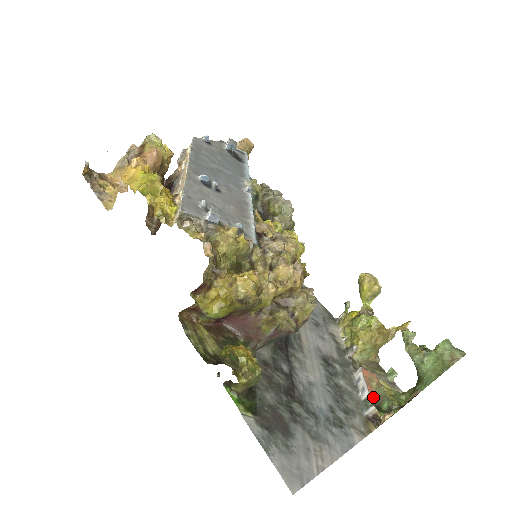
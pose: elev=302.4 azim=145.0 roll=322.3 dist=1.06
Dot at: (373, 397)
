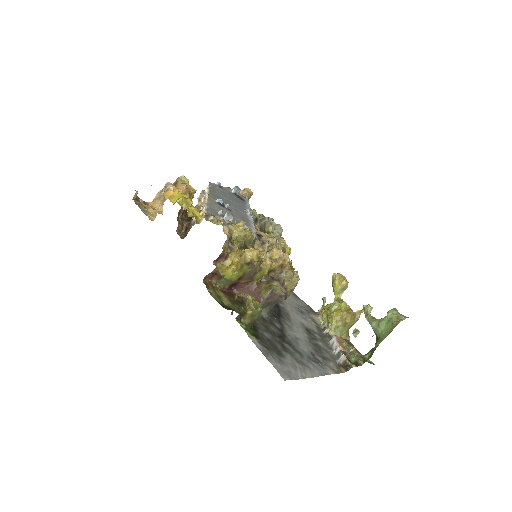
Dot at: (343, 351)
